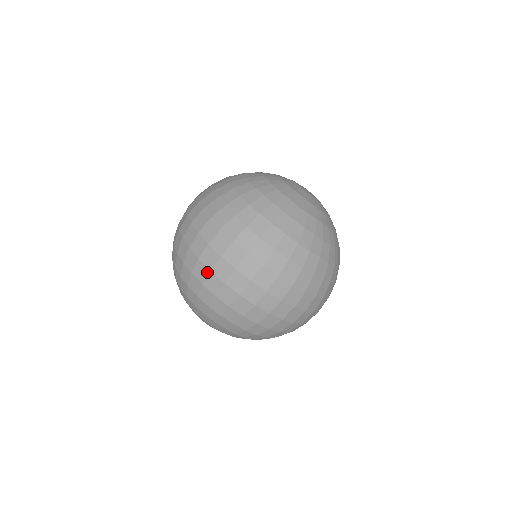
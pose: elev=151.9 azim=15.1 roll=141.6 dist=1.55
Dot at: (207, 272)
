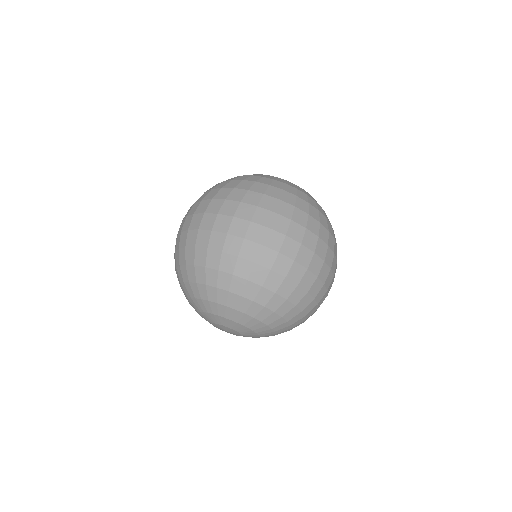
Dot at: (290, 263)
